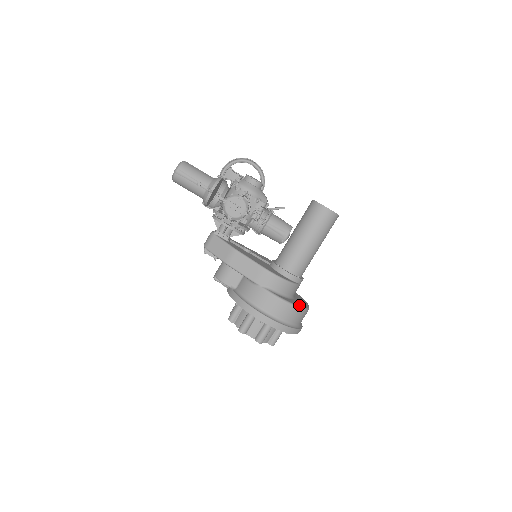
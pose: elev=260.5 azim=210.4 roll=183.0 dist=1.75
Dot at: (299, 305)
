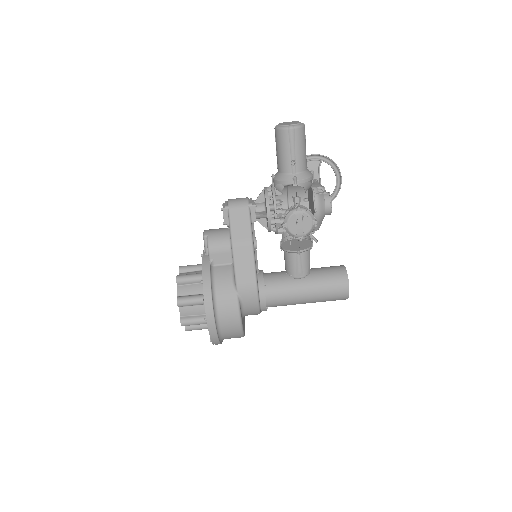
Dot at: occluded
